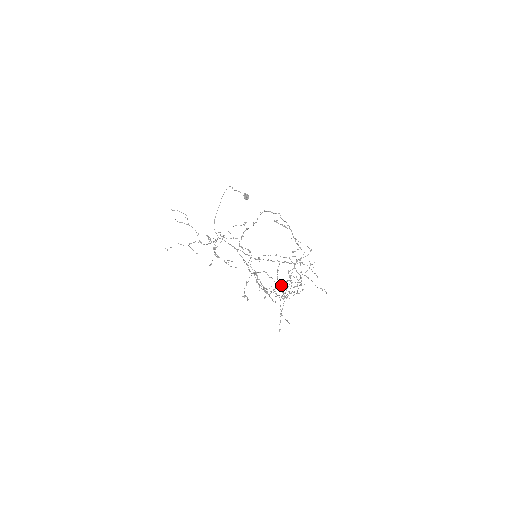
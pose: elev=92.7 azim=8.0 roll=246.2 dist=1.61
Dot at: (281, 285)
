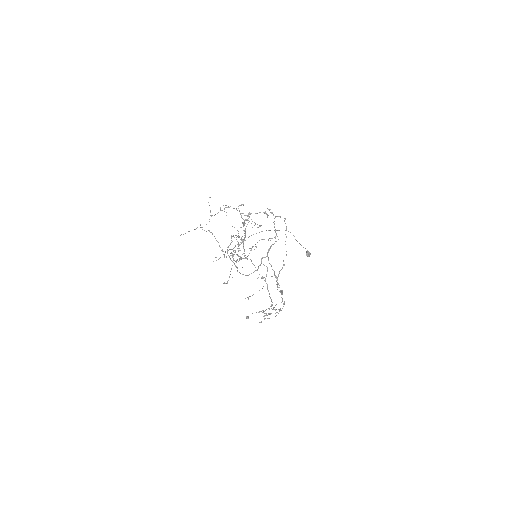
Dot at: occluded
